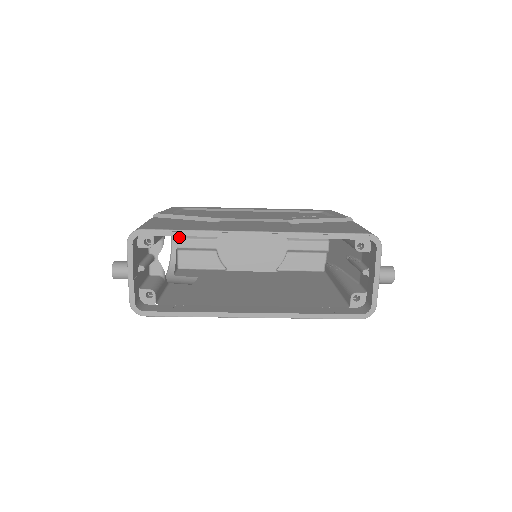
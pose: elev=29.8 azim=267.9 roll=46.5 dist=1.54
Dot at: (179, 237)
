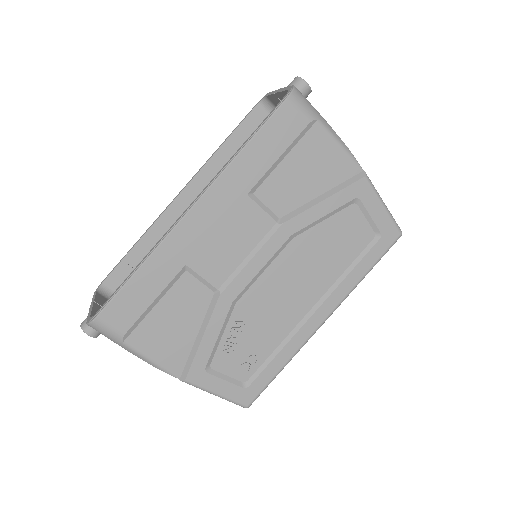
Dot at: occluded
